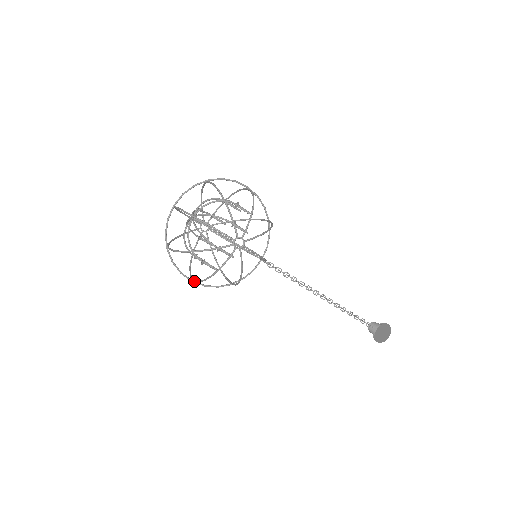
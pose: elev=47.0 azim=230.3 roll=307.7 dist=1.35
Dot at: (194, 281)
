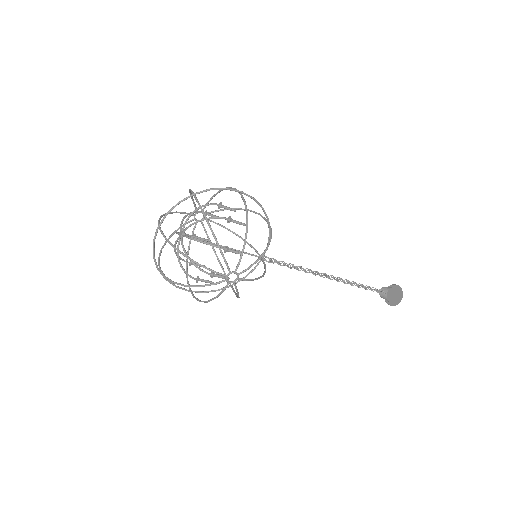
Dot at: (191, 291)
